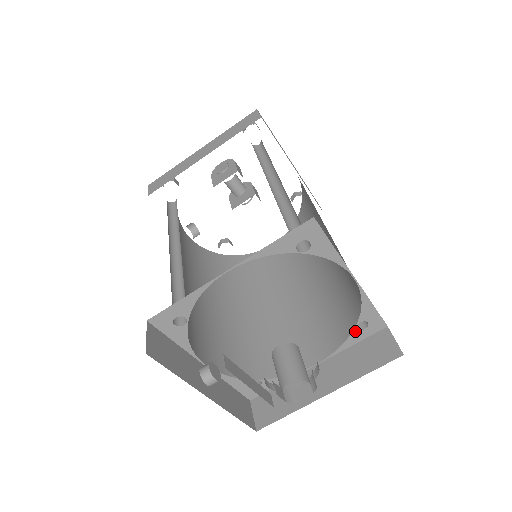
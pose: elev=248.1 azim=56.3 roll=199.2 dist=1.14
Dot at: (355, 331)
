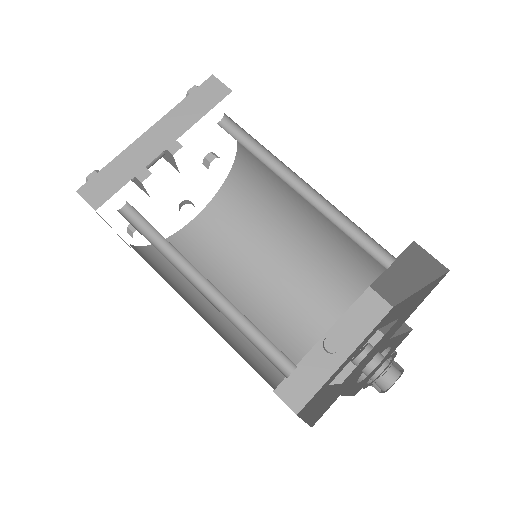
Dot at: (390, 265)
